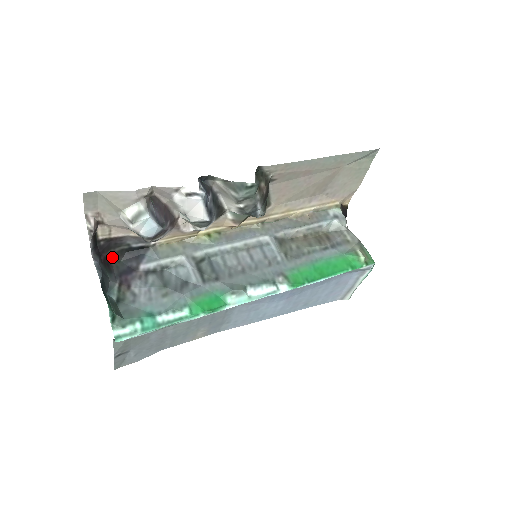
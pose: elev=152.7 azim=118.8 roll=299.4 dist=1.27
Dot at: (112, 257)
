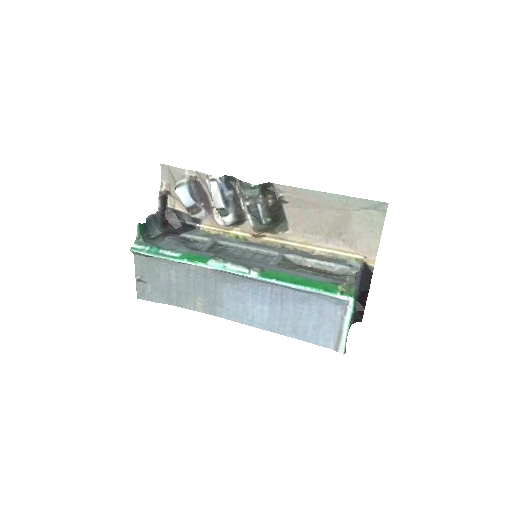
Dot at: (172, 224)
